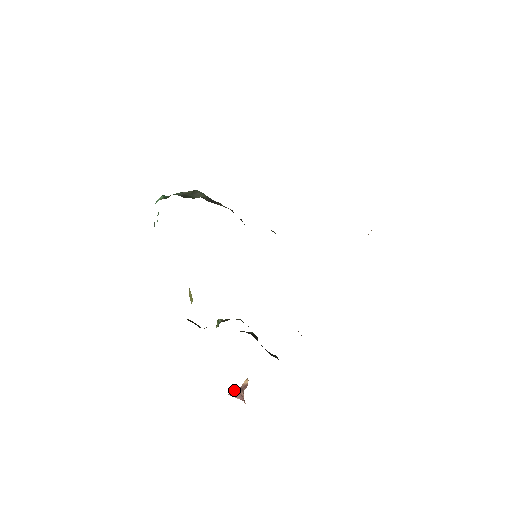
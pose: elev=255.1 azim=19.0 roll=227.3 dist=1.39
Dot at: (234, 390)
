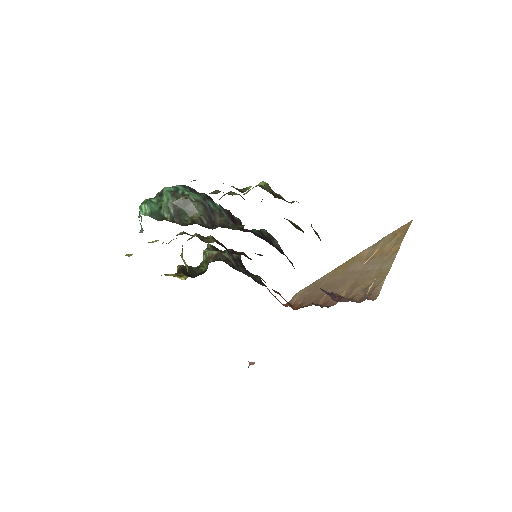
Dot at: occluded
